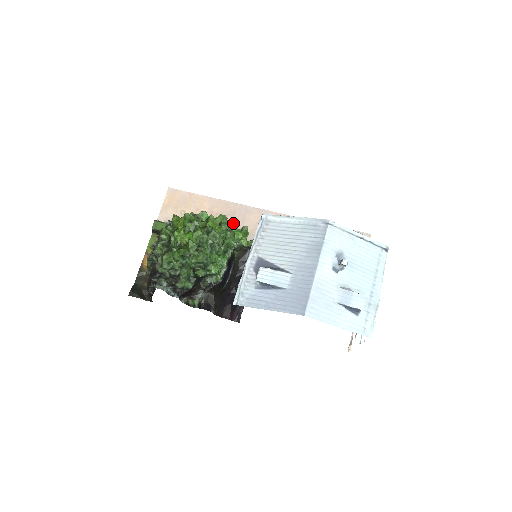
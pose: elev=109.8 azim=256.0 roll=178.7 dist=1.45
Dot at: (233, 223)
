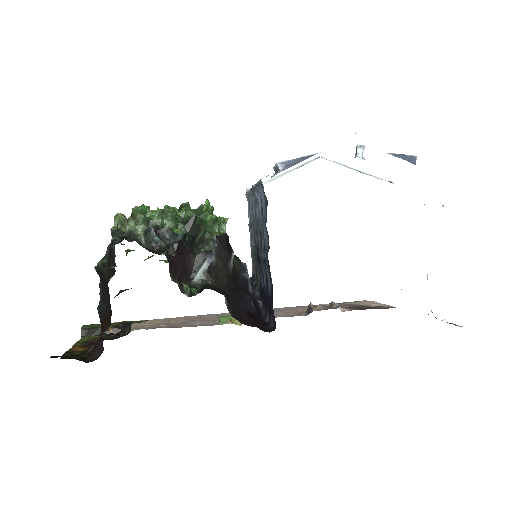
Dot at: (202, 320)
